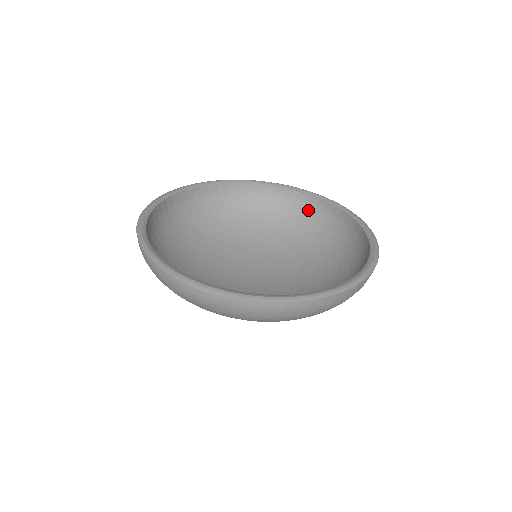
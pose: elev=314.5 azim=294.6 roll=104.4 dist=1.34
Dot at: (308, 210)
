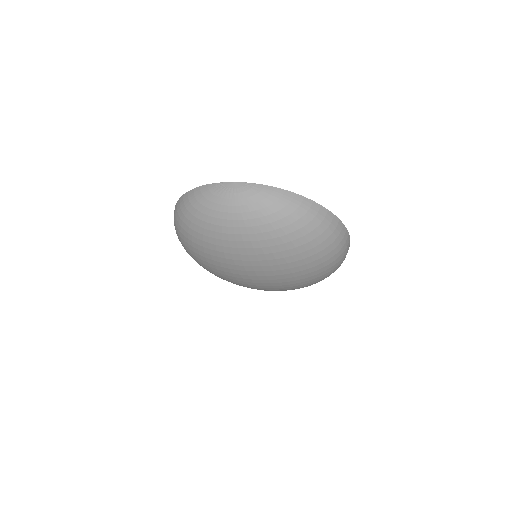
Dot at: occluded
